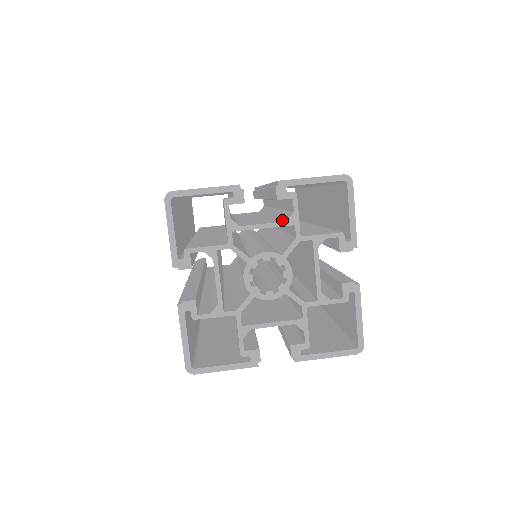
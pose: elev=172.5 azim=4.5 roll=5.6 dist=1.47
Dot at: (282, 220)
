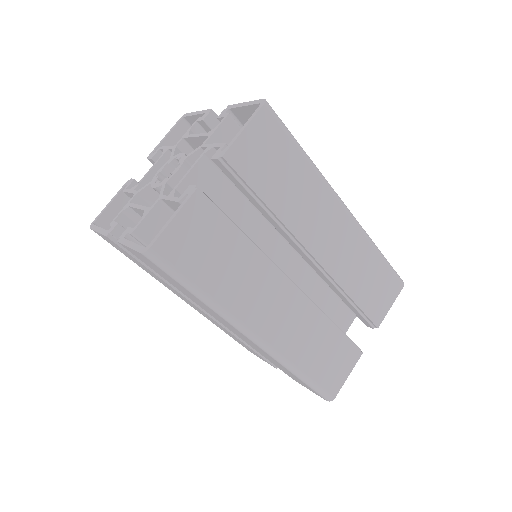
Dot at: occluded
